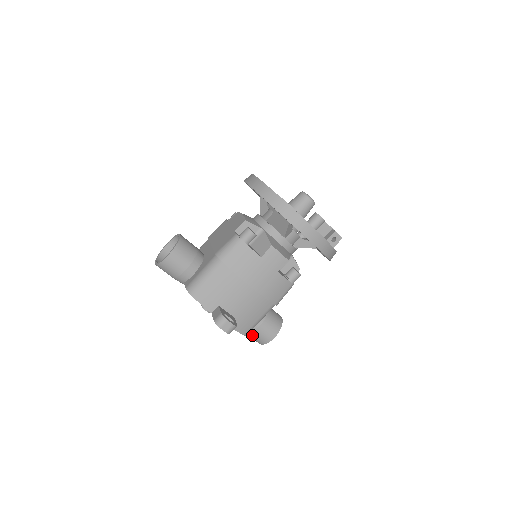
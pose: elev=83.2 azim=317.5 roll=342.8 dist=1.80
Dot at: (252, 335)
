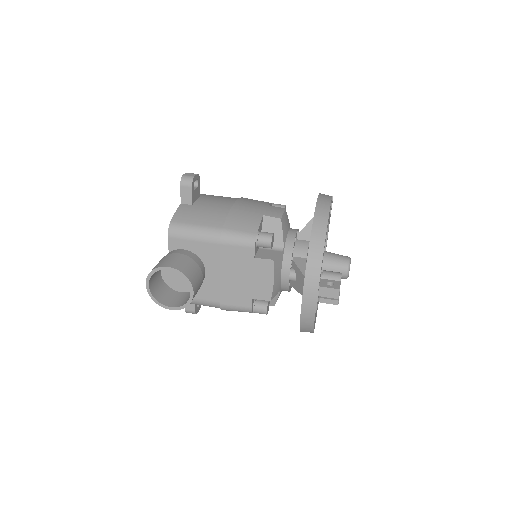
Dot at: occluded
